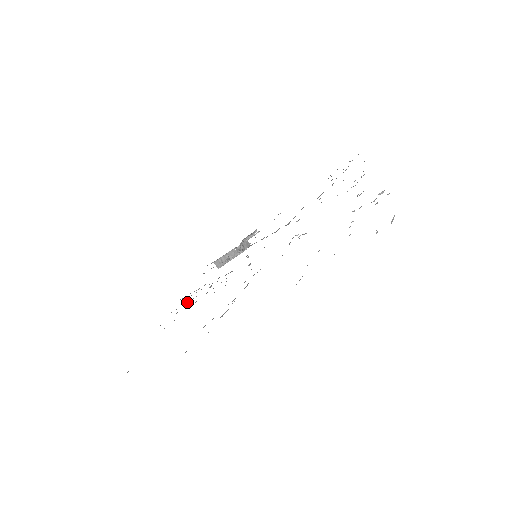
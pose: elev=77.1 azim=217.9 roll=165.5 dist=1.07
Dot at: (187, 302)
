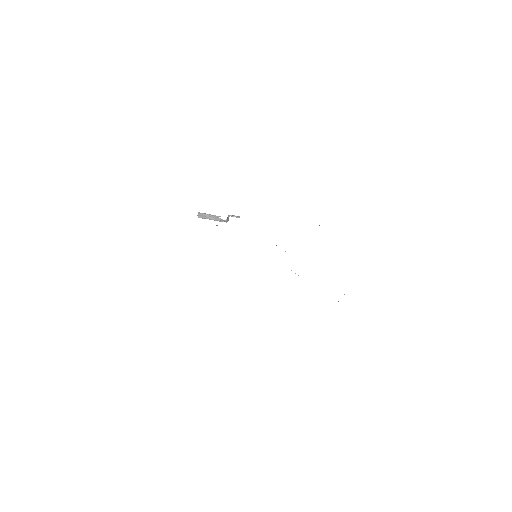
Dot at: occluded
